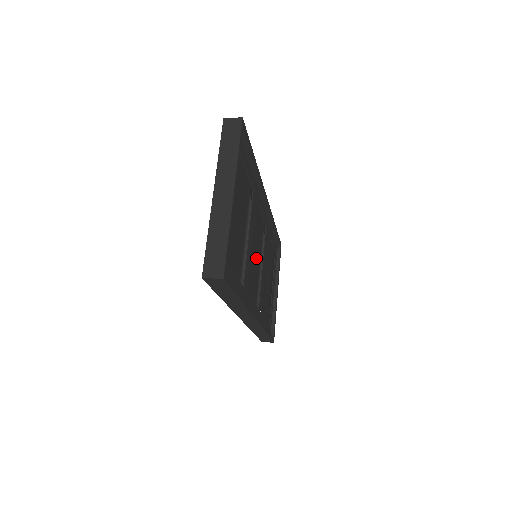
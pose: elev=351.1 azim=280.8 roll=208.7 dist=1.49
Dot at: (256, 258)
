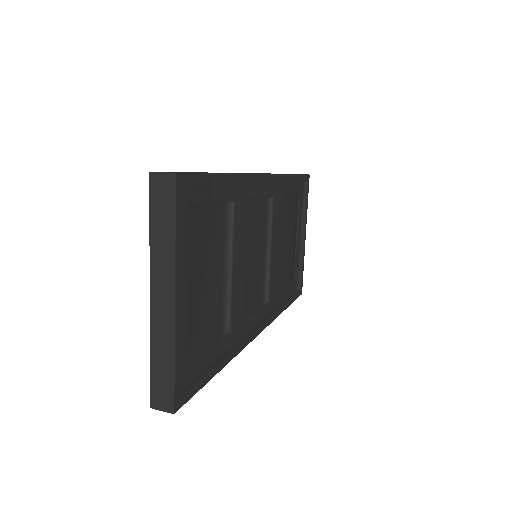
Dot at: (255, 261)
